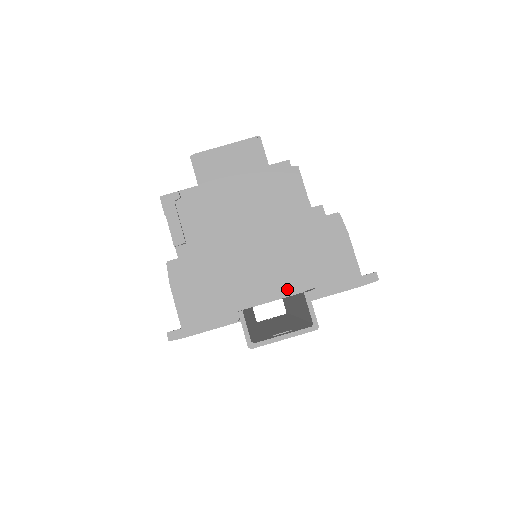
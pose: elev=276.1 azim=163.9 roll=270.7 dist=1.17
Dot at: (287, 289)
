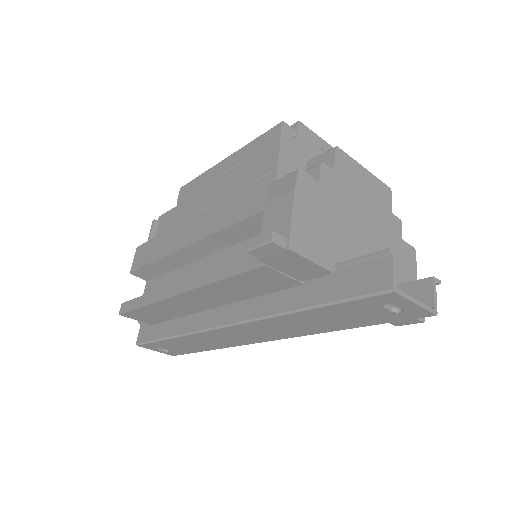
Dot at: occluded
